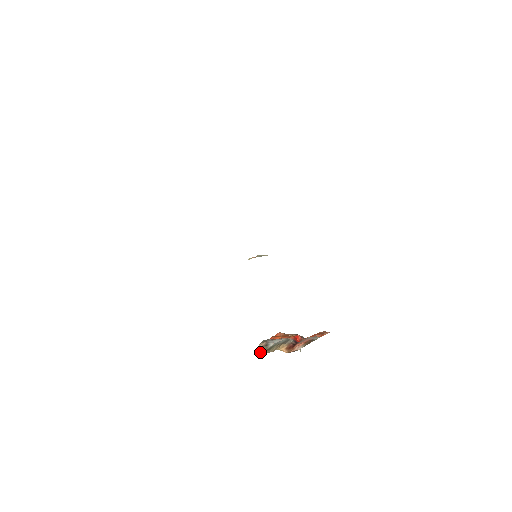
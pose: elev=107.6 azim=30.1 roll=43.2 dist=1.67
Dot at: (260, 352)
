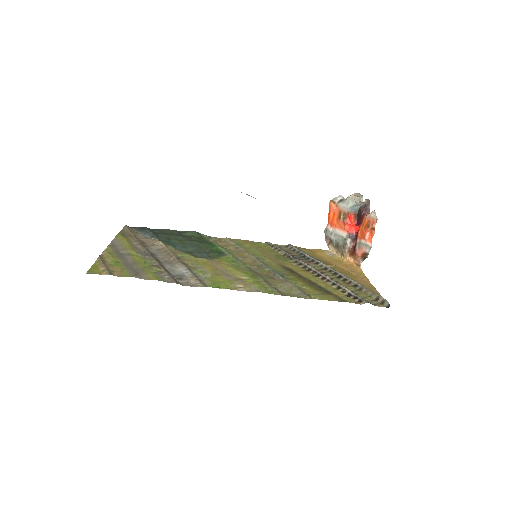
Dot at: (331, 250)
